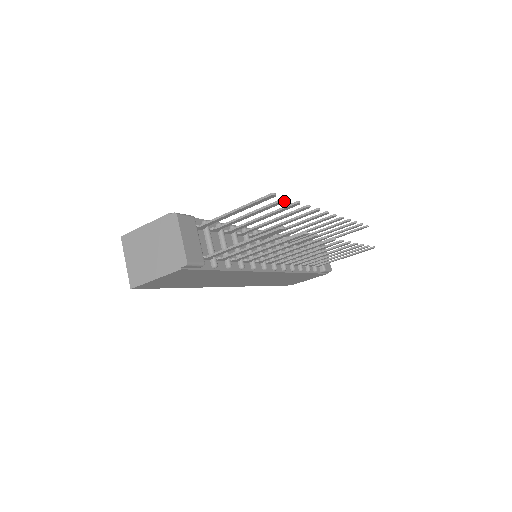
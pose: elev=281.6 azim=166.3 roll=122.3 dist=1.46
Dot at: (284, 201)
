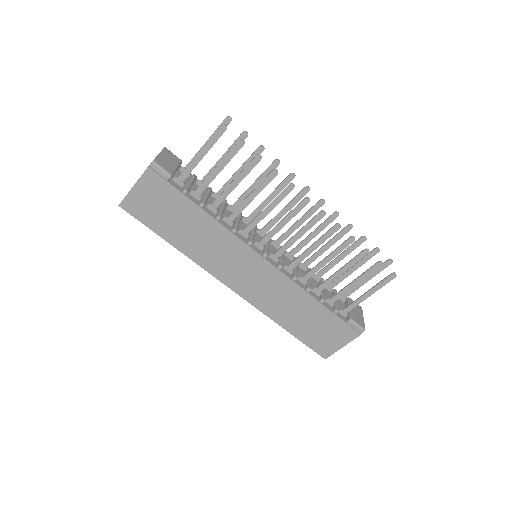
Dot at: (245, 136)
